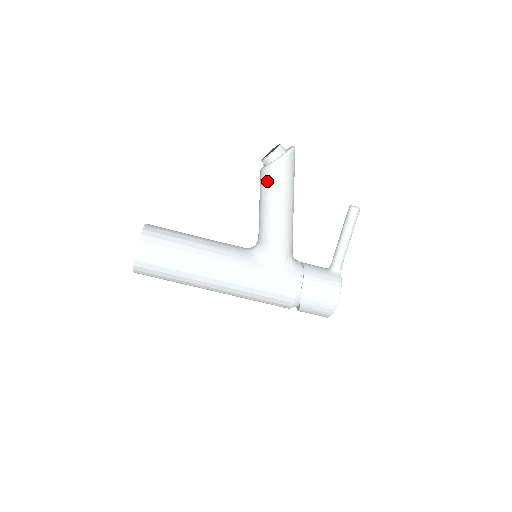
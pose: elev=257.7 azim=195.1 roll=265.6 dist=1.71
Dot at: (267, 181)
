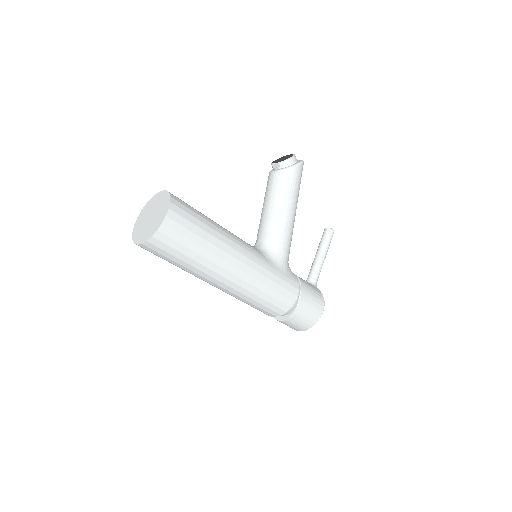
Dot at: (284, 182)
